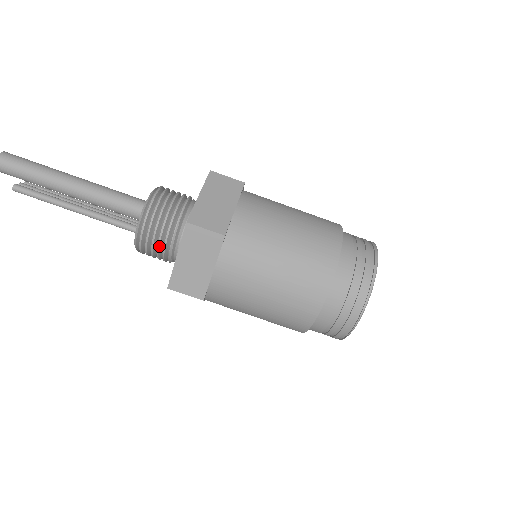
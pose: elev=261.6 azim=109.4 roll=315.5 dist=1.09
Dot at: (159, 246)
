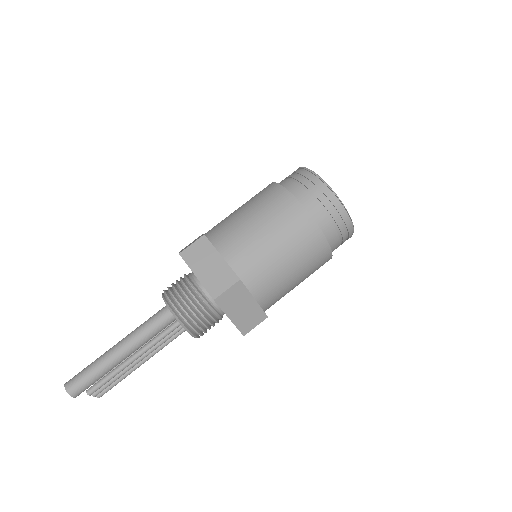
Dot at: (191, 301)
